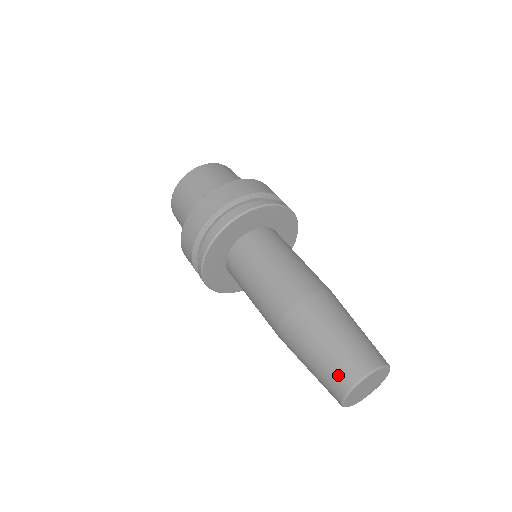
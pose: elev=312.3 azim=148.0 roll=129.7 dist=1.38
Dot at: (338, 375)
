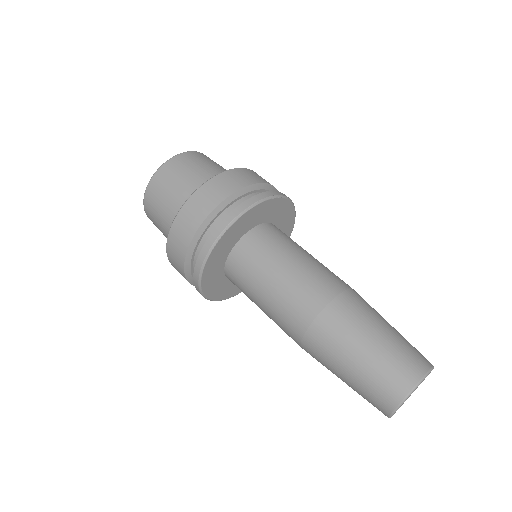
Dot at: (398, 372)
